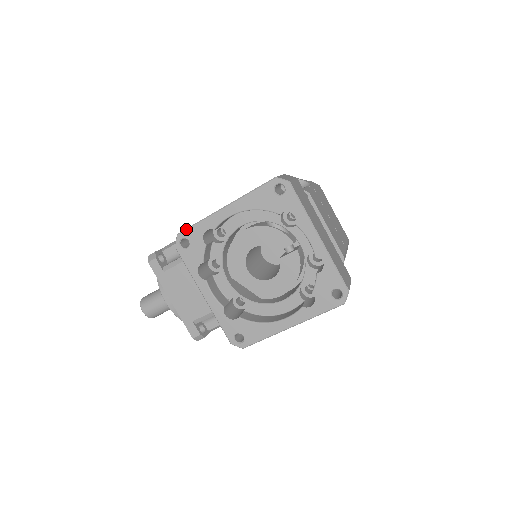
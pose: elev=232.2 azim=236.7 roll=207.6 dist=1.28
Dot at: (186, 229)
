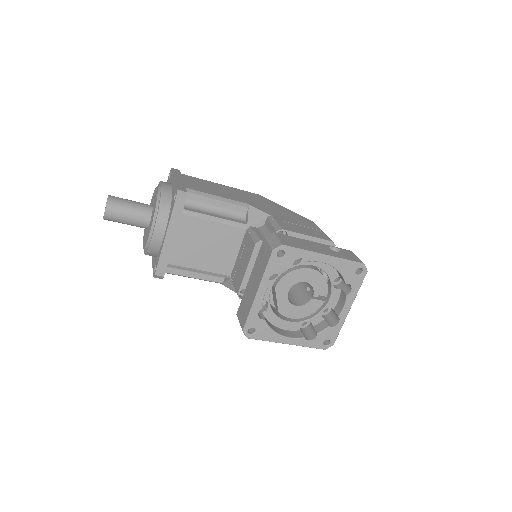
Dot at: (291, 247)
